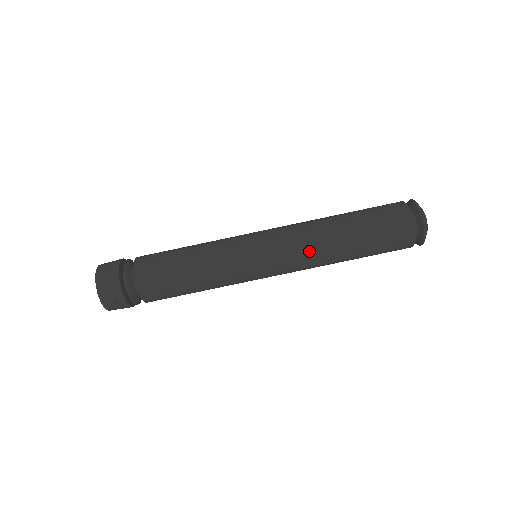
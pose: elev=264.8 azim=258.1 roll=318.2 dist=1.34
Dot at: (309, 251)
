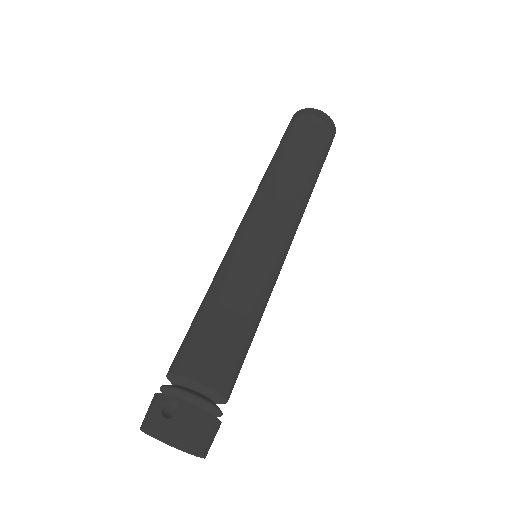
Dot at: (258, 194)
